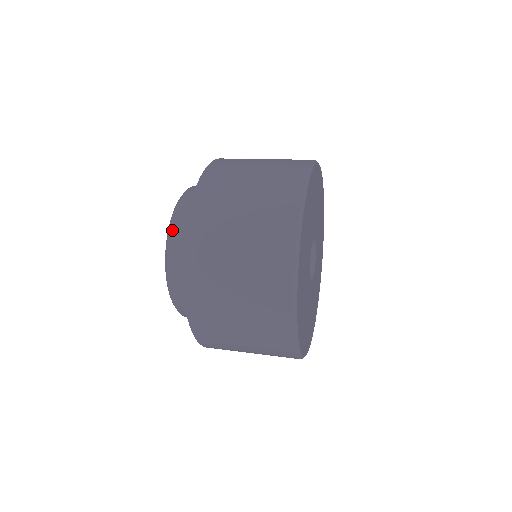
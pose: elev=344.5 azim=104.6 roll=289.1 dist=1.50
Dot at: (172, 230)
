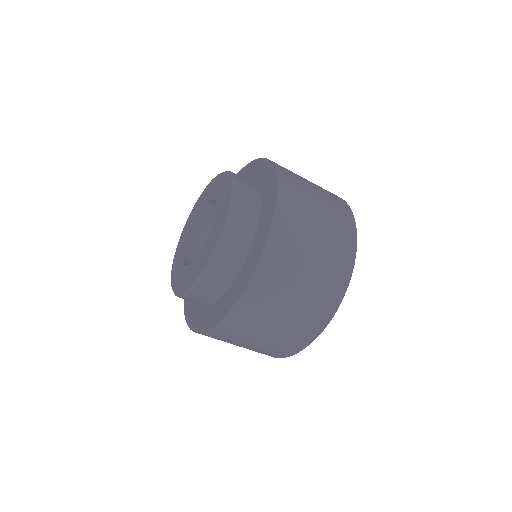
Dot at: occluded
